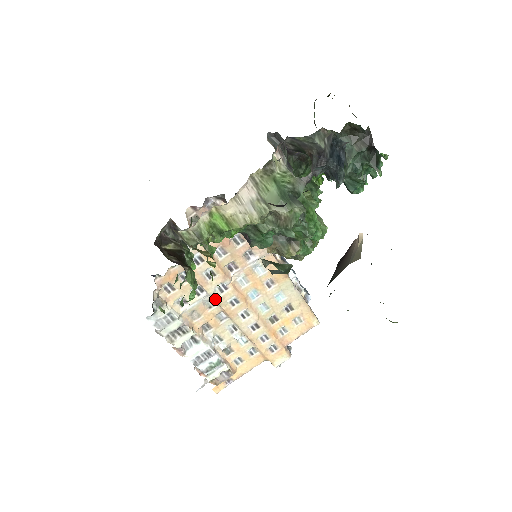
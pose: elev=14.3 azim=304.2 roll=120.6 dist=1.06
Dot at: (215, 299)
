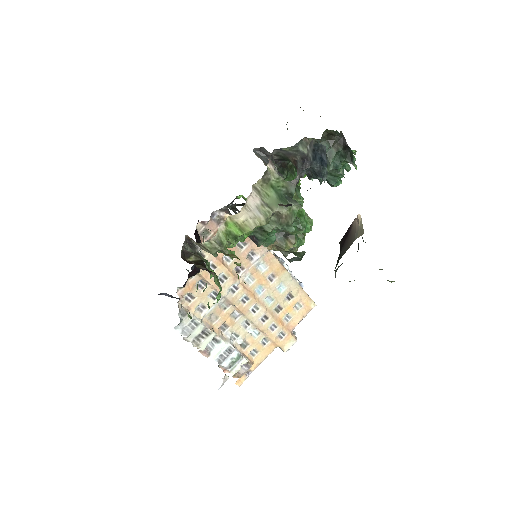
Dot at: (229, 300)
